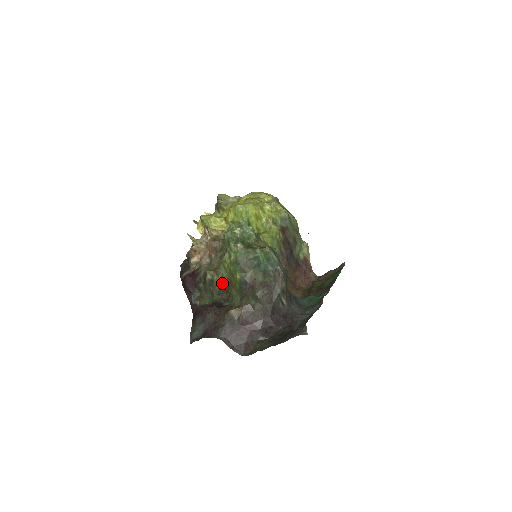
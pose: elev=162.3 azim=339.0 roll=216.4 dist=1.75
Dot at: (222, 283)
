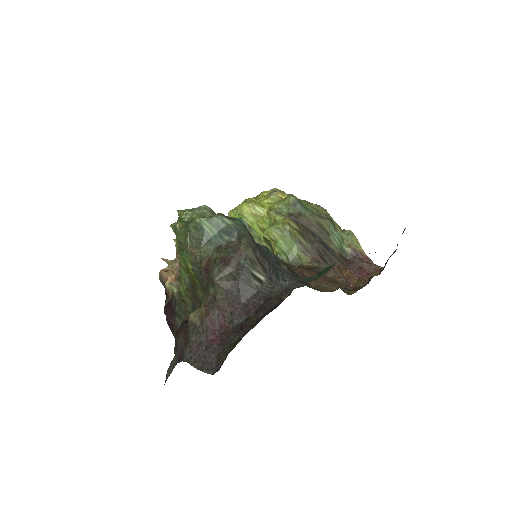
Dot at: (188, 290)
